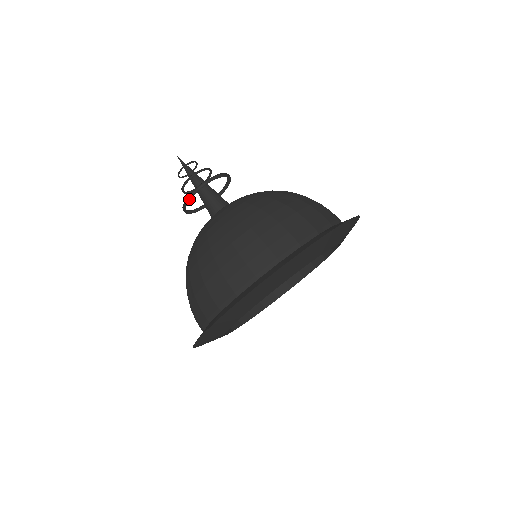
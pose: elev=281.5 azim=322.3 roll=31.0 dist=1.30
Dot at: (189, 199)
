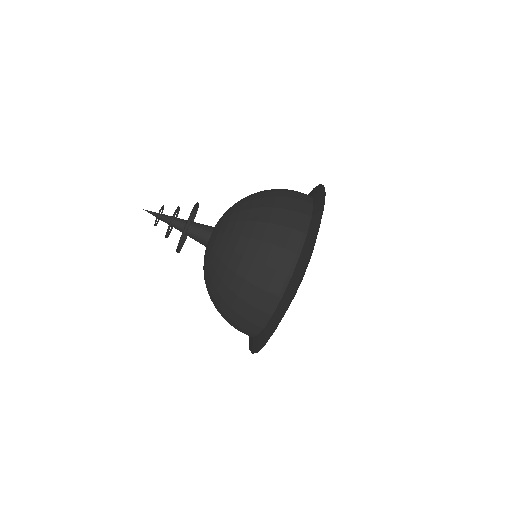
Dot at: occluded
